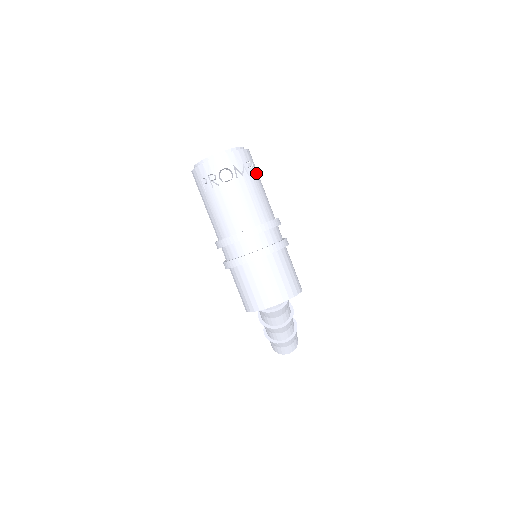
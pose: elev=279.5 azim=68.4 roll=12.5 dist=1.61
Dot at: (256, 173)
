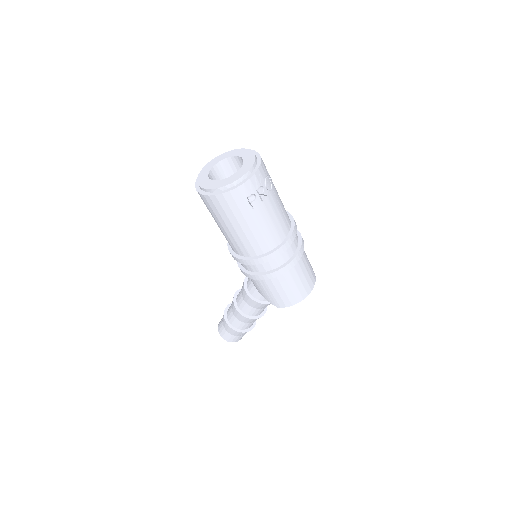
Dot at: occluded
